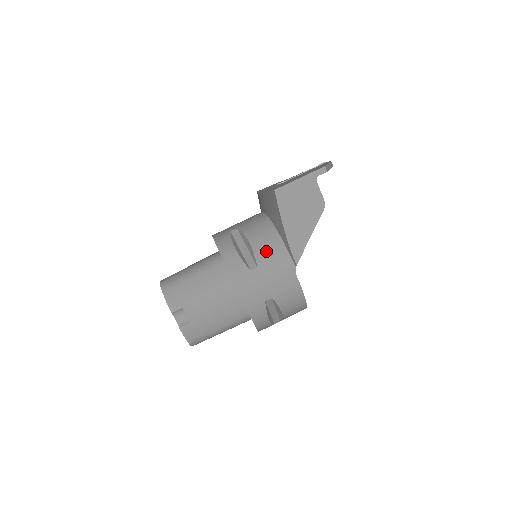
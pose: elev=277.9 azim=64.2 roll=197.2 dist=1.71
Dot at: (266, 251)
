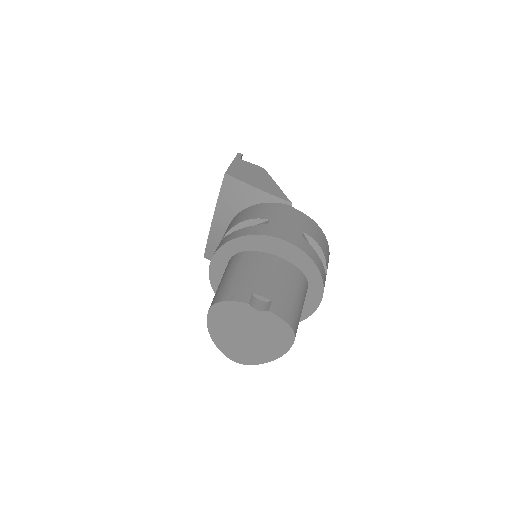
Dot at: (262, 212)
